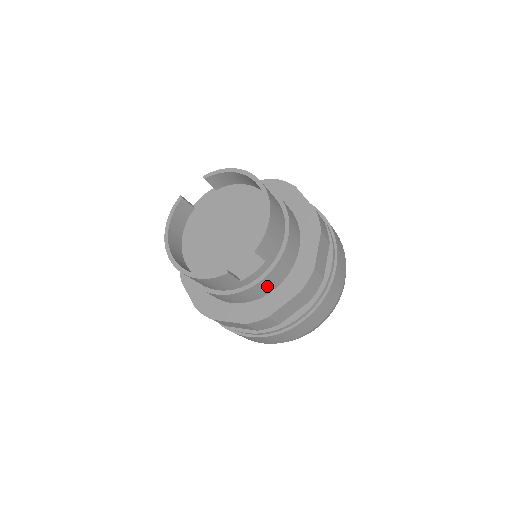
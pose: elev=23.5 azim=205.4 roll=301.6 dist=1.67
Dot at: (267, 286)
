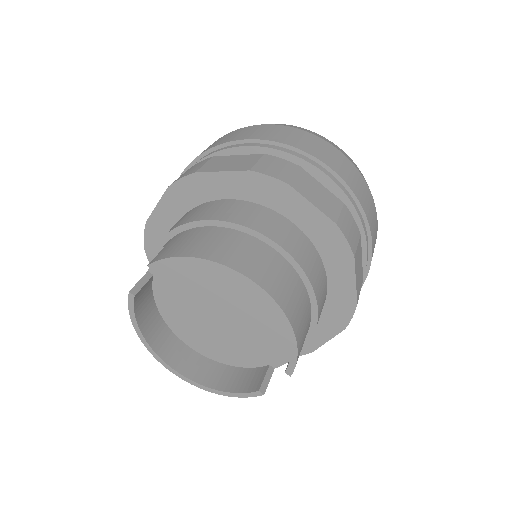
Dot at: occluded
